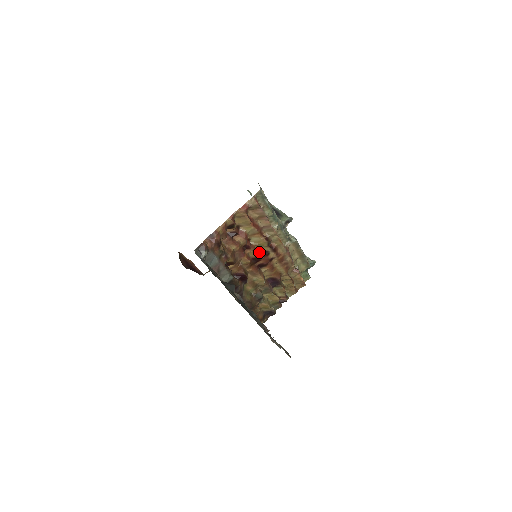
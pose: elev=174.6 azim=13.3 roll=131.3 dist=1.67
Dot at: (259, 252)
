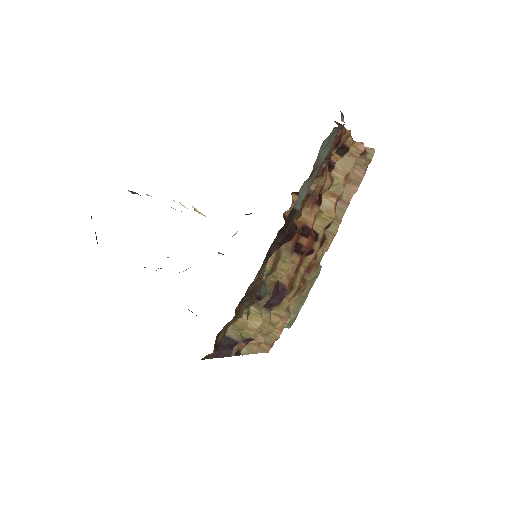
Dot at: (311, 227)
